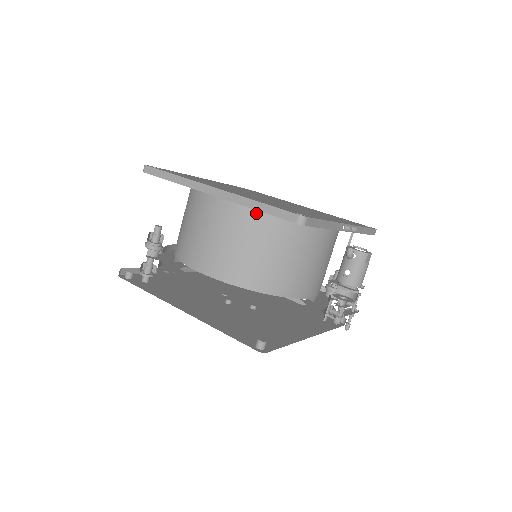
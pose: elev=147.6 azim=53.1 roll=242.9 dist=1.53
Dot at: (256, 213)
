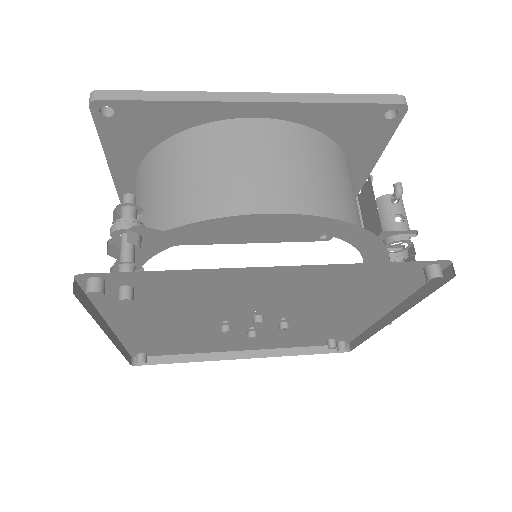
Dot at: (311, 133)
